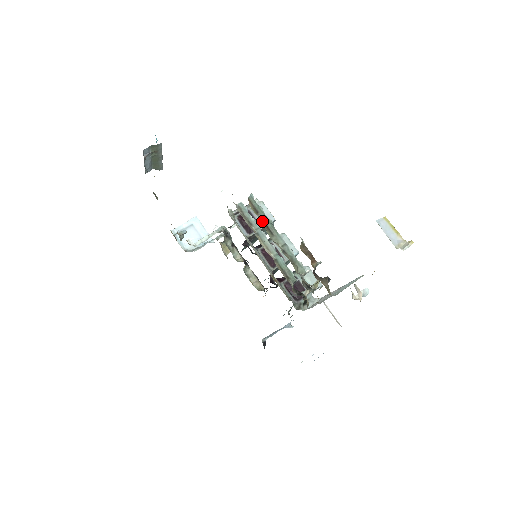
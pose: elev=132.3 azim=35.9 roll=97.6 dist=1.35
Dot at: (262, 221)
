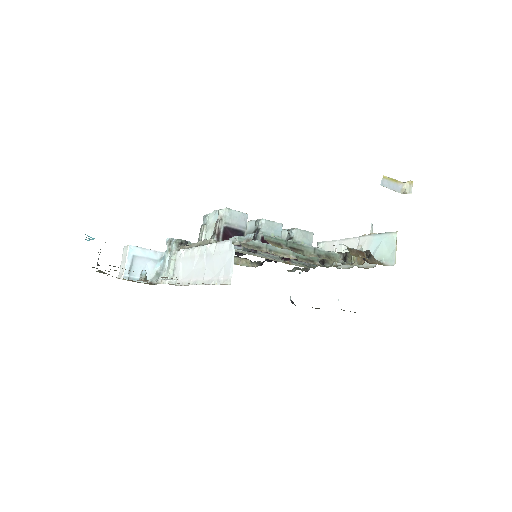
Dot at: (289, 249)
